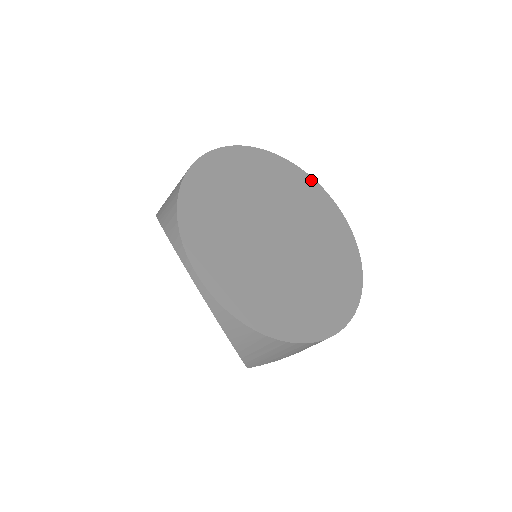
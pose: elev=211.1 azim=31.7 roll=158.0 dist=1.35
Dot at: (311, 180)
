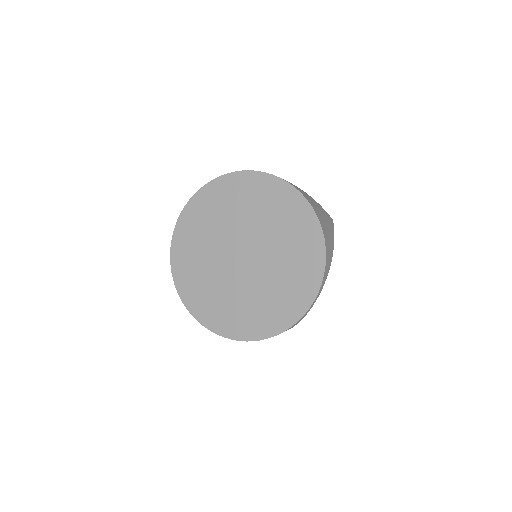
Dot at: (289, 188)
